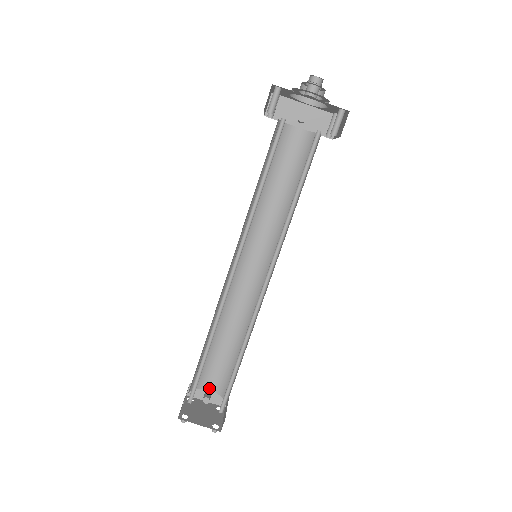
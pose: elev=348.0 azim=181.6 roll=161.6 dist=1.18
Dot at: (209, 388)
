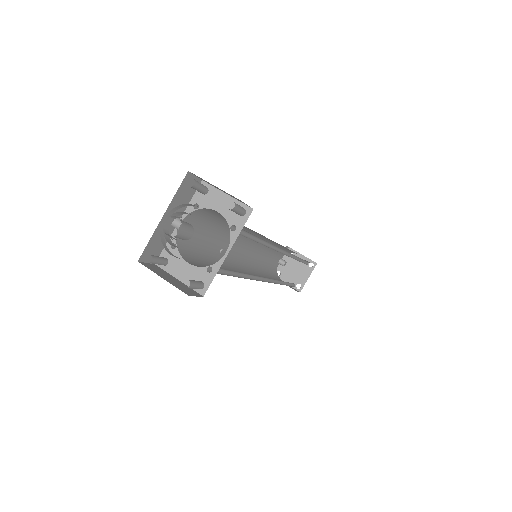
Dot at: (278, 261)
